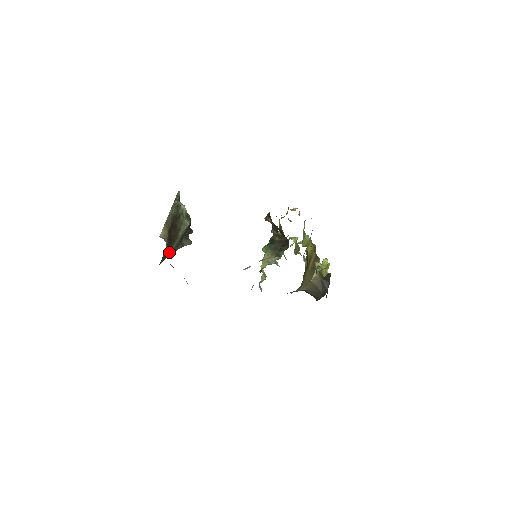
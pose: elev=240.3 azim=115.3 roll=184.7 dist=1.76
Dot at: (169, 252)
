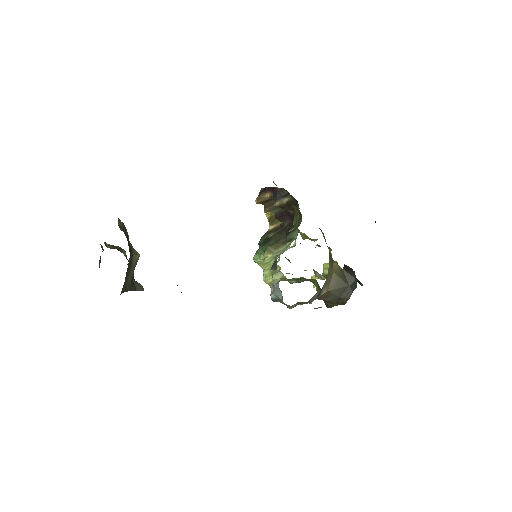
Dot at: (126, 283)
